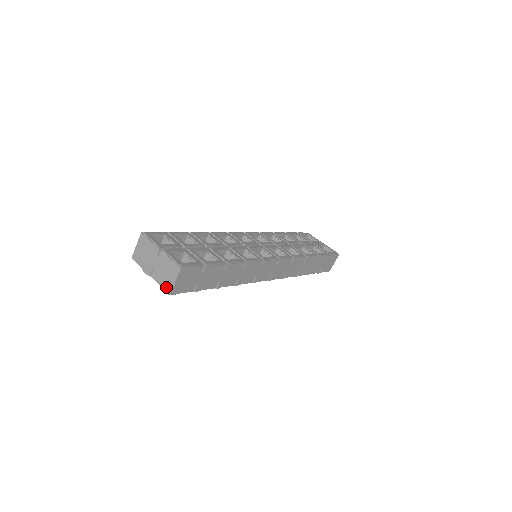
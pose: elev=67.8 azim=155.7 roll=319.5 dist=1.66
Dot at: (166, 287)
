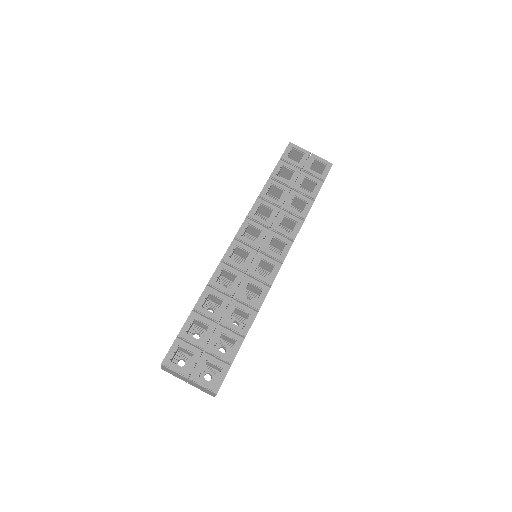
Dot at: occluded
